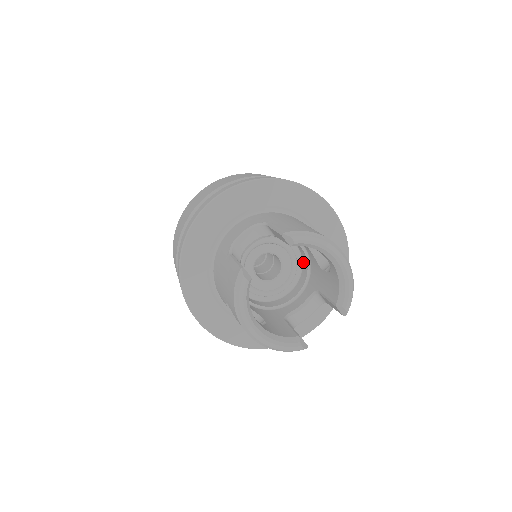
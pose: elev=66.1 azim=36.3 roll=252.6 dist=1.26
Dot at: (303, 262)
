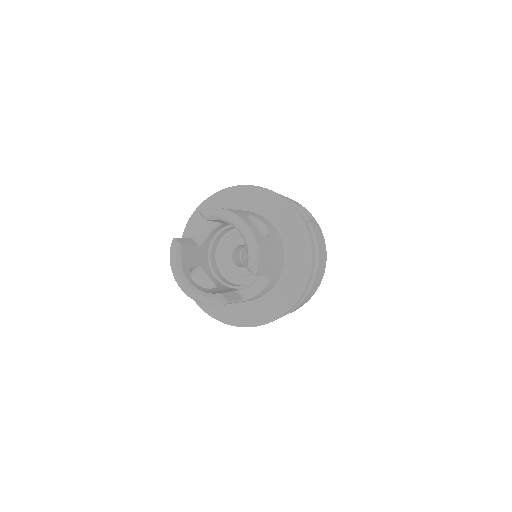
Dot at: occluded
